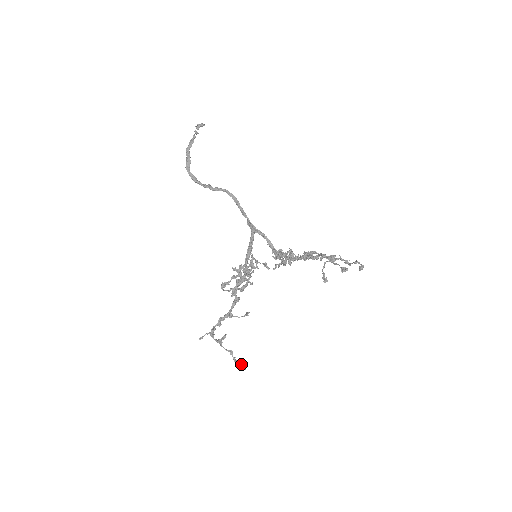
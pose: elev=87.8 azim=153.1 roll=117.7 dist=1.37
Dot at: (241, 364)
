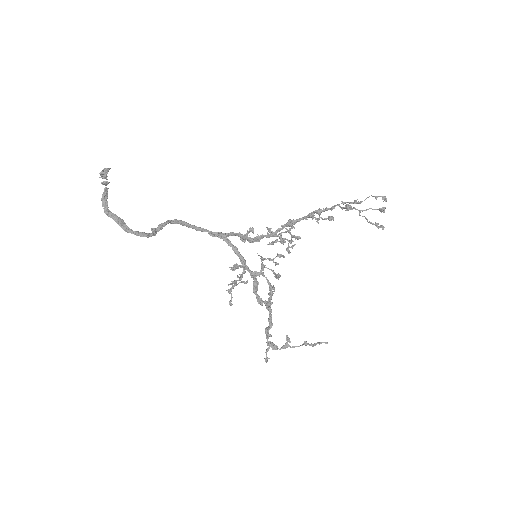
Dot at: occluded
